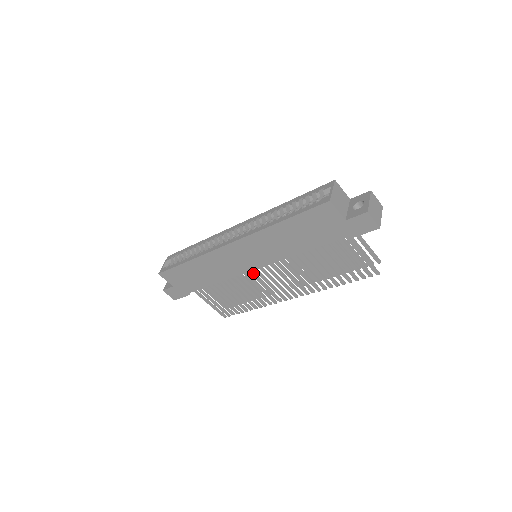
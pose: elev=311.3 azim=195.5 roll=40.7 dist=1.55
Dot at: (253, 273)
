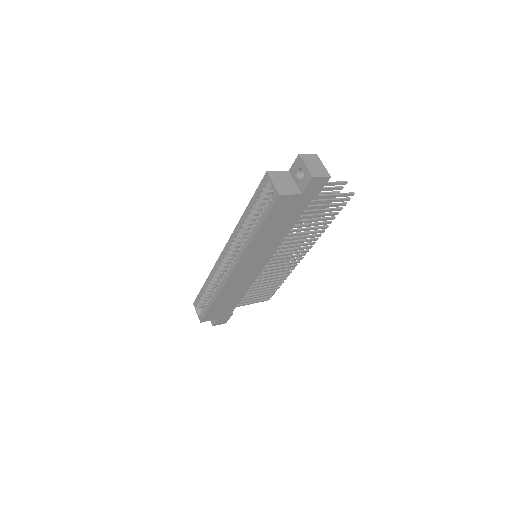
Dot at: (264, 267)
